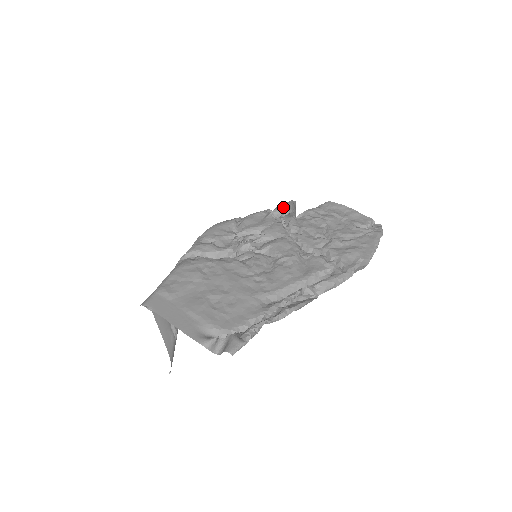
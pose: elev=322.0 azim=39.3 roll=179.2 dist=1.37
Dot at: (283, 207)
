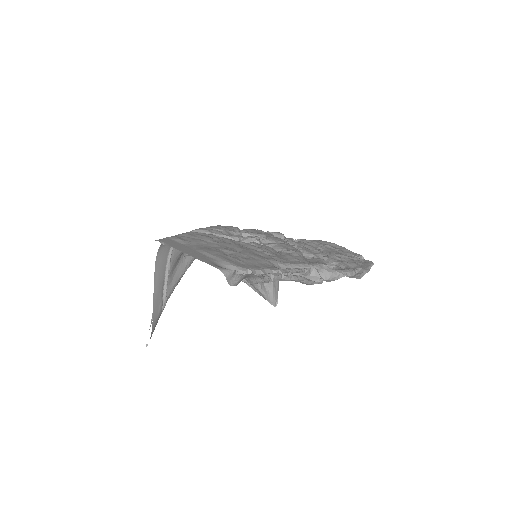
Dot at: (280, 233)
